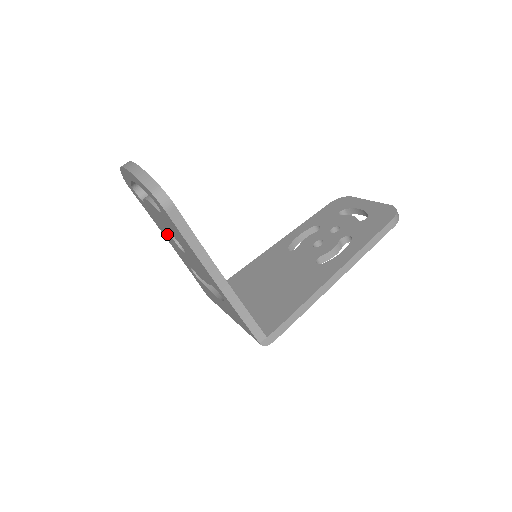
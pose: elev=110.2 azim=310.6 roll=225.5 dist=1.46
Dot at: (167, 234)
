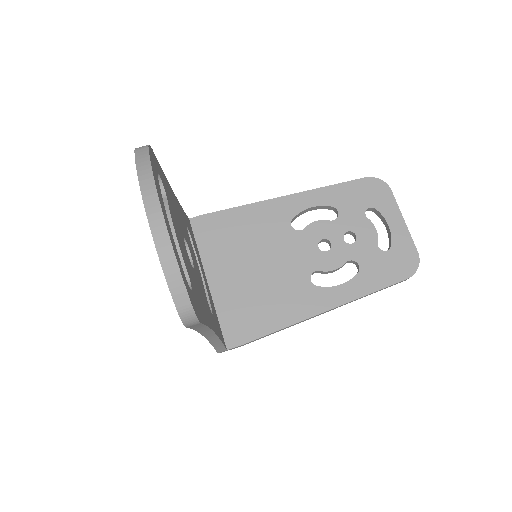
Dot at: occluded
